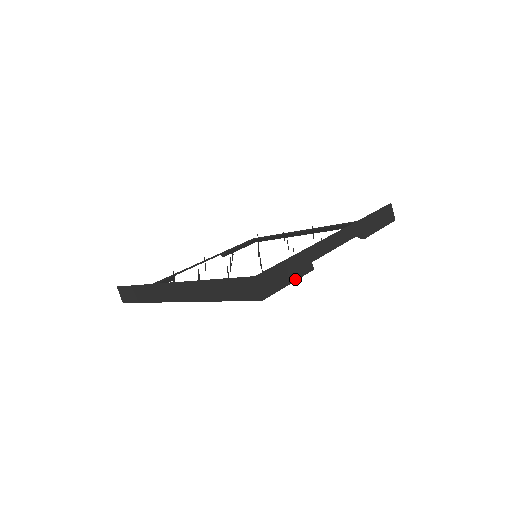
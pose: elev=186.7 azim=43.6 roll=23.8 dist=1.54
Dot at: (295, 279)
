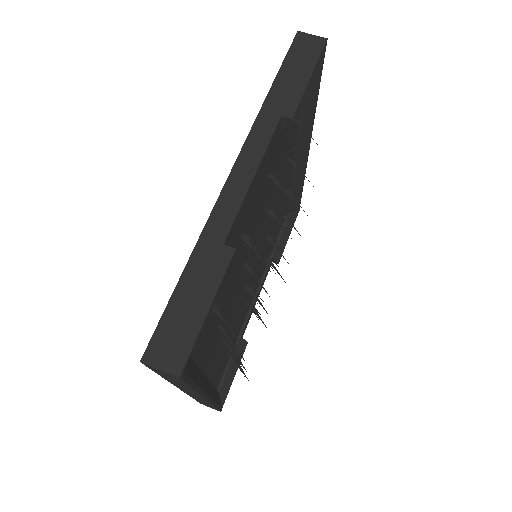
Dot at: (213, 294)
